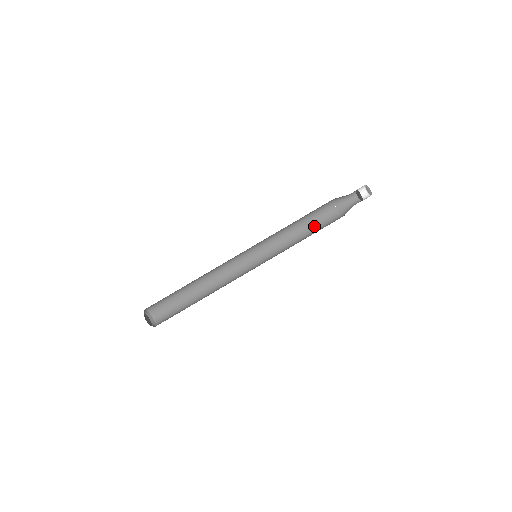
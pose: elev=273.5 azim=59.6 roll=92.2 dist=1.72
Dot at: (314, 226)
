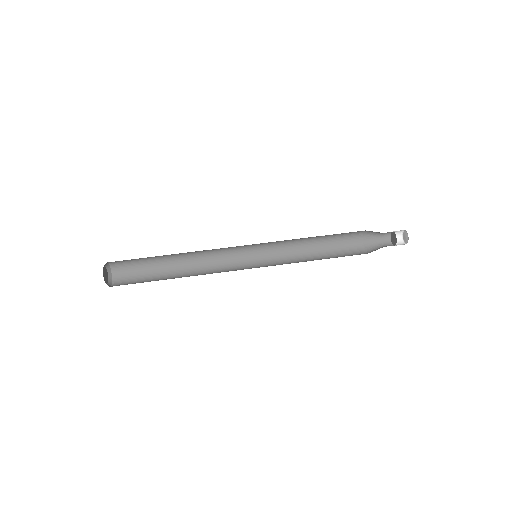
Dot at: (332, 254)
